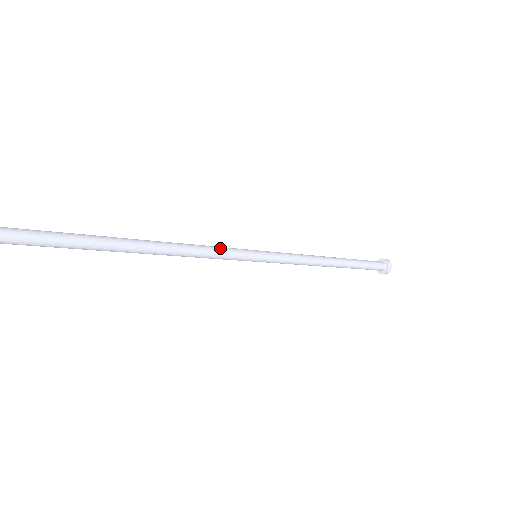
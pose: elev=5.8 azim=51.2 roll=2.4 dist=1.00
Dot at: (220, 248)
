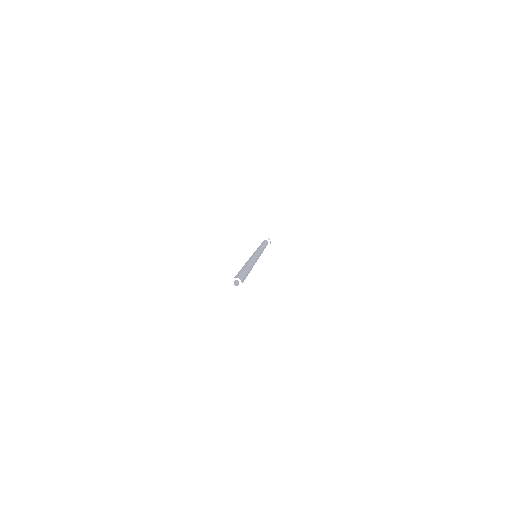
Dot at: (254, 256)
